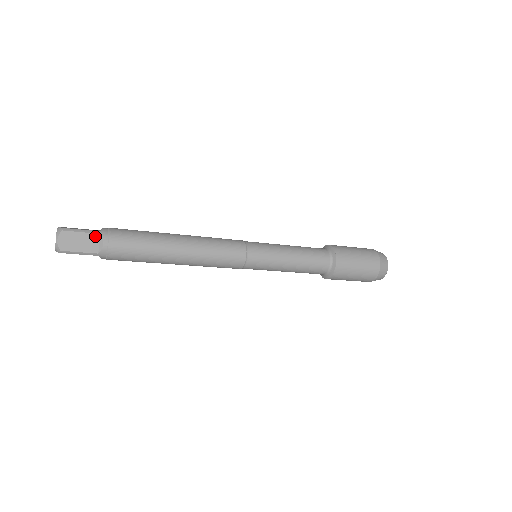
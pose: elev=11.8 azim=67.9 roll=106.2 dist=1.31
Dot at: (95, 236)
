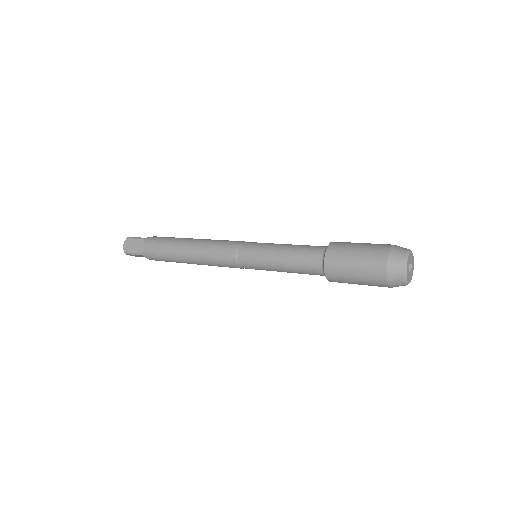
Dot at: (142, 241)
